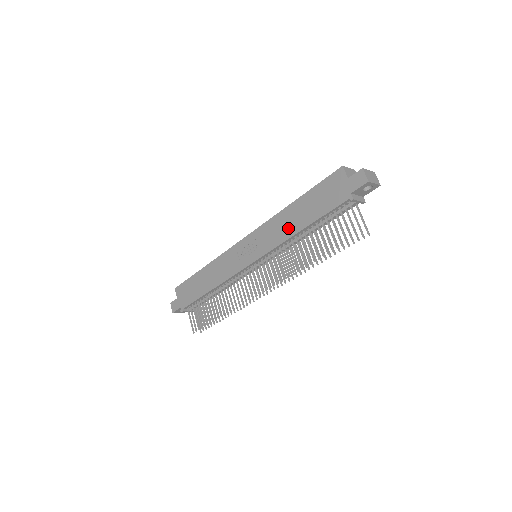
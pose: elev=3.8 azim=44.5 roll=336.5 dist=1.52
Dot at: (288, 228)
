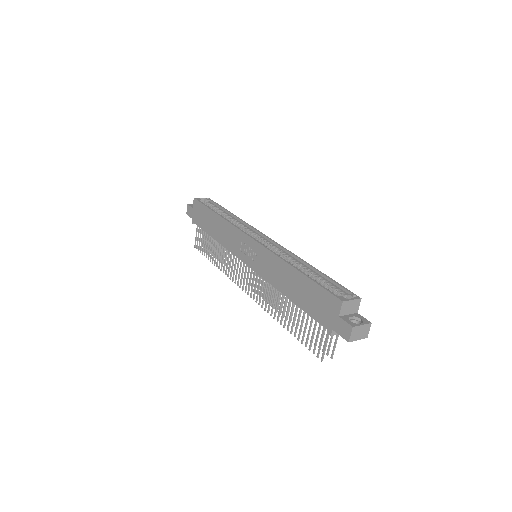
Dot at: (280, 281)
